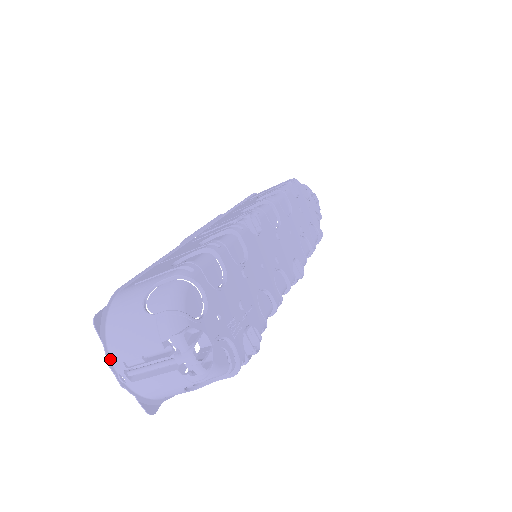
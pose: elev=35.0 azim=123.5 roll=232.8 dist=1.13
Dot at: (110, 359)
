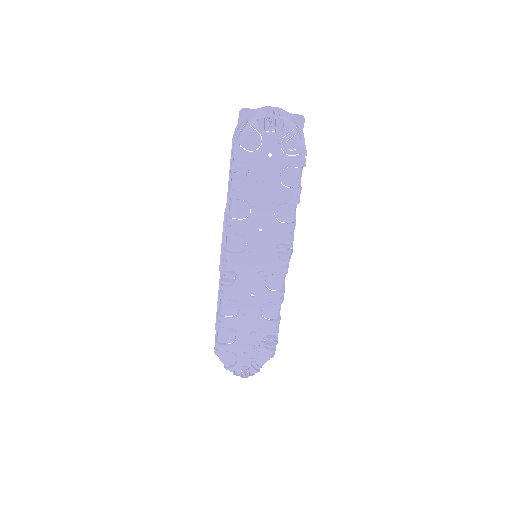
Dot at: occluded
